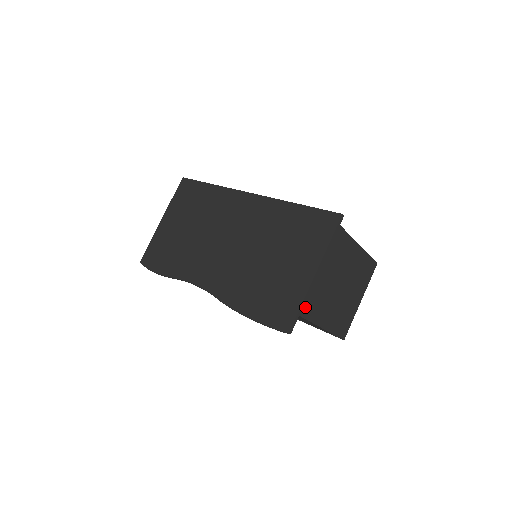
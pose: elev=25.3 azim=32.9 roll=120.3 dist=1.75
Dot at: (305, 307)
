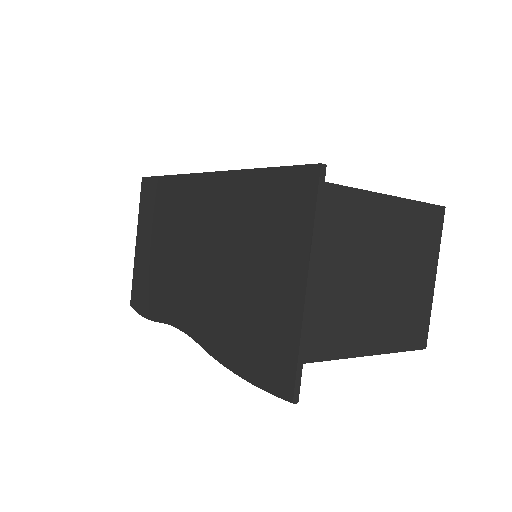
Dot at: (314, 344)
